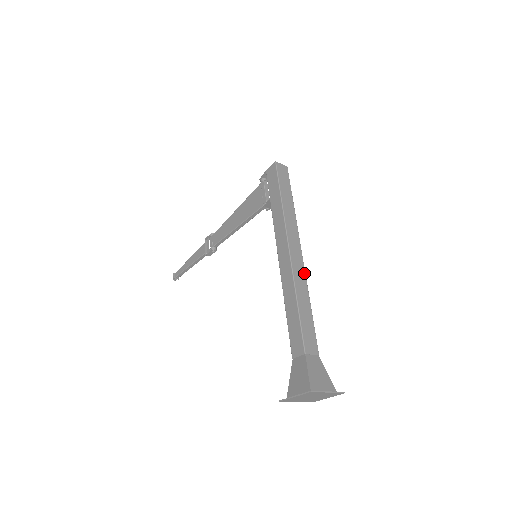
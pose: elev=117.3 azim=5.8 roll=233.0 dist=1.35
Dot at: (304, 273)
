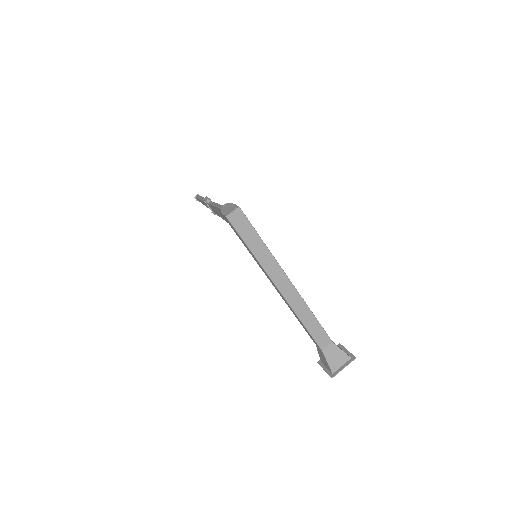
Dot at: (299, 297)
